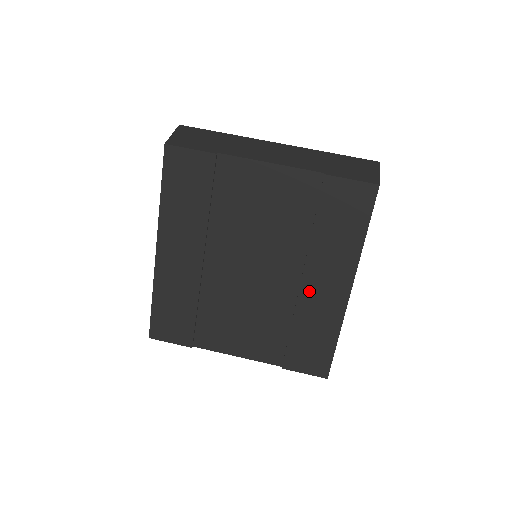
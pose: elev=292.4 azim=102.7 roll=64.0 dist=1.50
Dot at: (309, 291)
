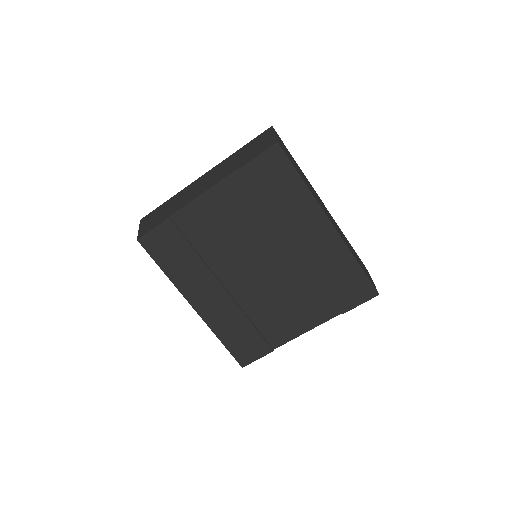
Dot at: (306, 248)
